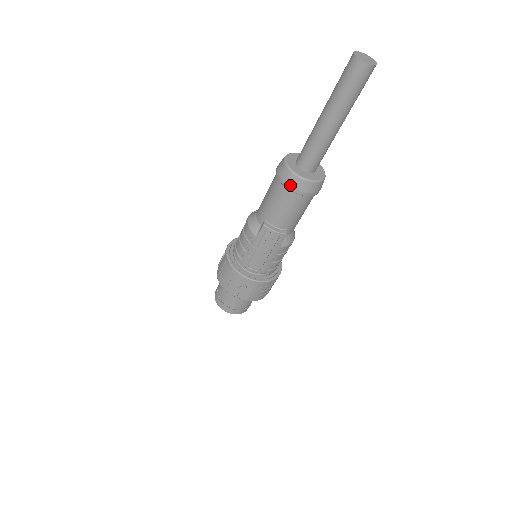
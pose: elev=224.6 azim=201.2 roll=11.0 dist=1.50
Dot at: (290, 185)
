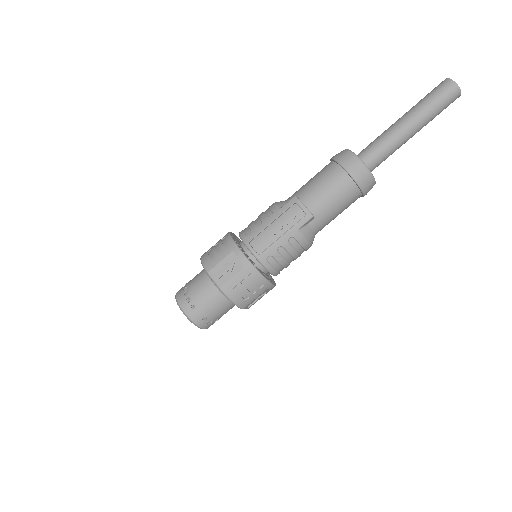
Dot at: (344, 161)
